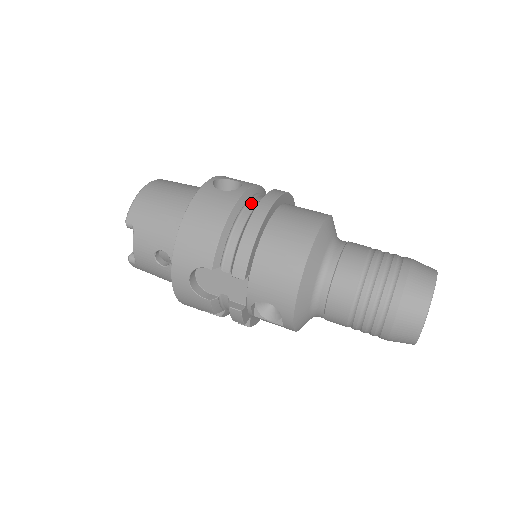
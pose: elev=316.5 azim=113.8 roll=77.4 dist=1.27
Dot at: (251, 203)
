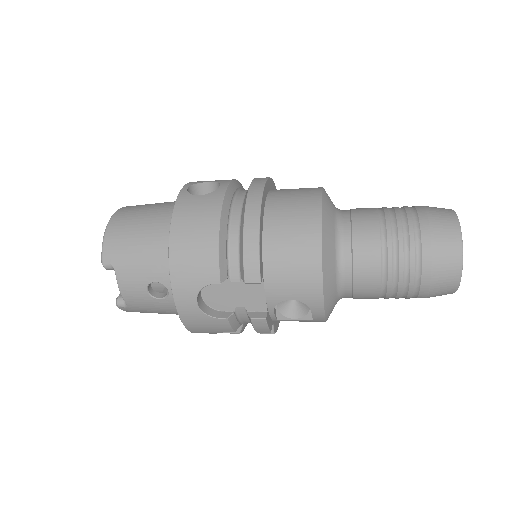
Dot at: (237, 200)
